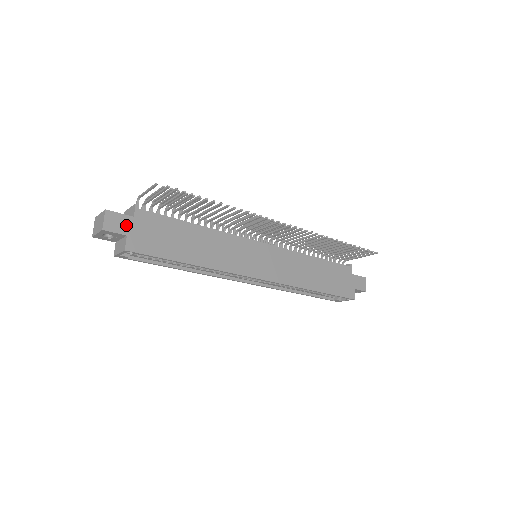
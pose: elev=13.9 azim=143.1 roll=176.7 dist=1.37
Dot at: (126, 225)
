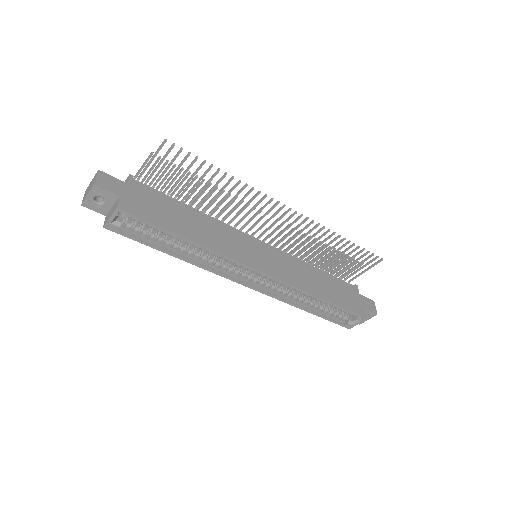
Dot at: (119, 188)
